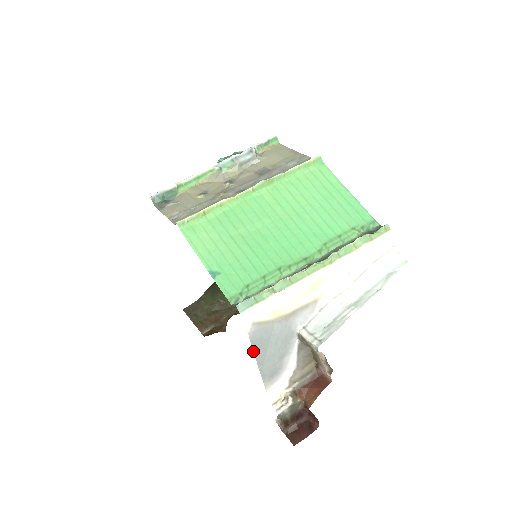
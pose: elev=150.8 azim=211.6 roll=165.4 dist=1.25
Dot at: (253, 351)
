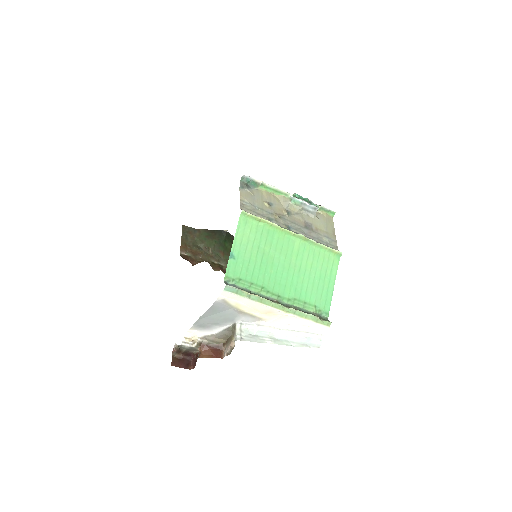
Dot at: (208, 309)
